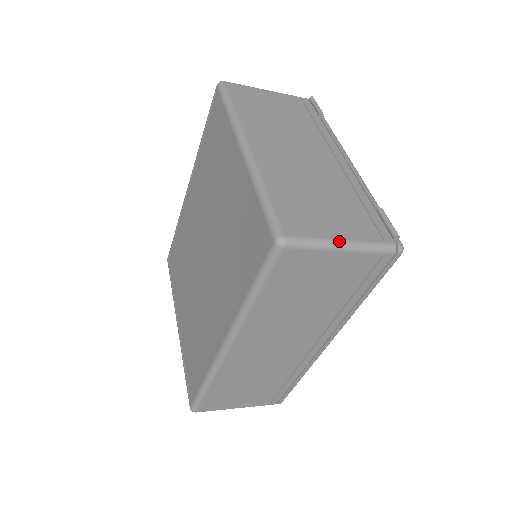
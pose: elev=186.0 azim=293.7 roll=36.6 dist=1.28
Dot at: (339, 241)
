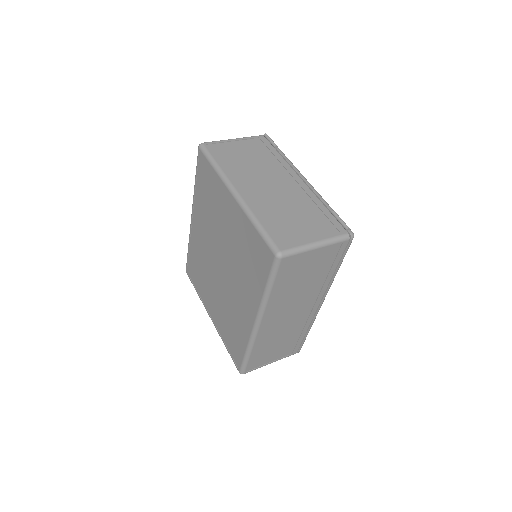
Dot at: (313, 243)
